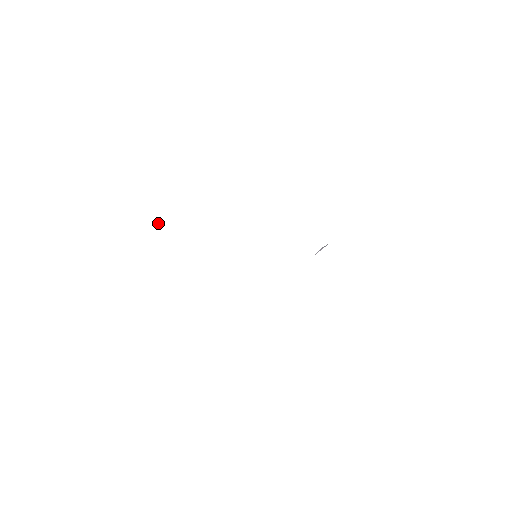
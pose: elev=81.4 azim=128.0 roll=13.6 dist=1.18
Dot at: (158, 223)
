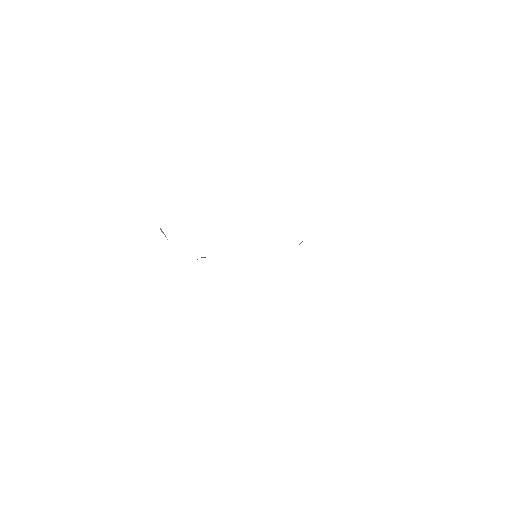
Dot at: occluded
